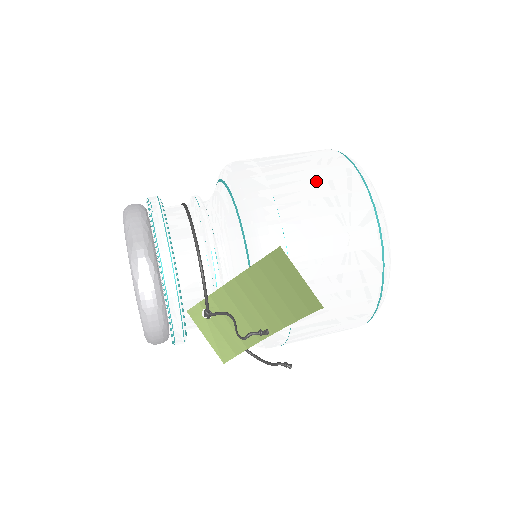
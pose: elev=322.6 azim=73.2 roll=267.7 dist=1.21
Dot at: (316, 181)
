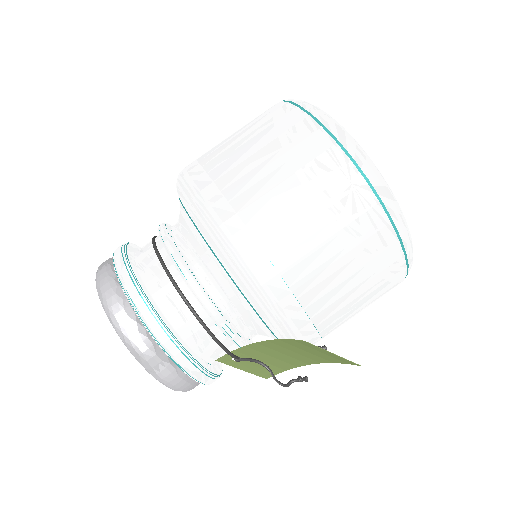
Dot at: (315, 216)
